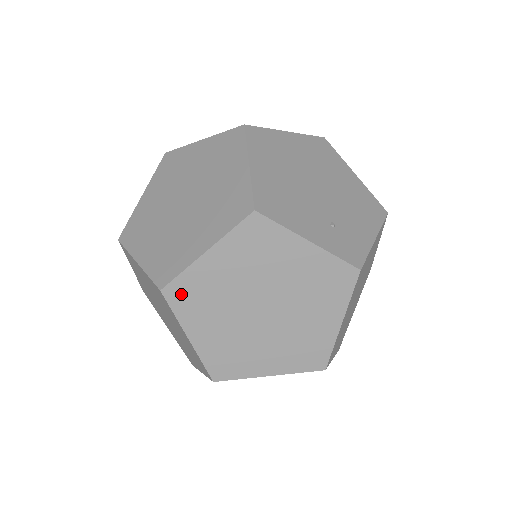
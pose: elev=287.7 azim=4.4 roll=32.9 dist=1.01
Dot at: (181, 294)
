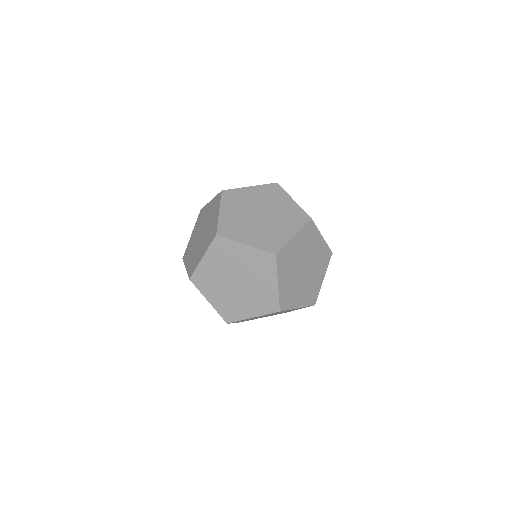
Dot at: (221, 244)
